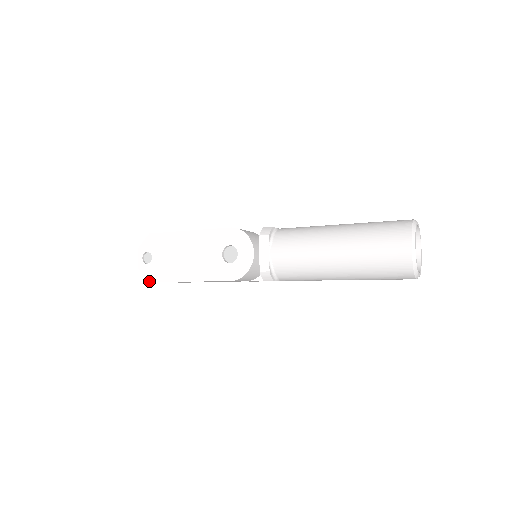
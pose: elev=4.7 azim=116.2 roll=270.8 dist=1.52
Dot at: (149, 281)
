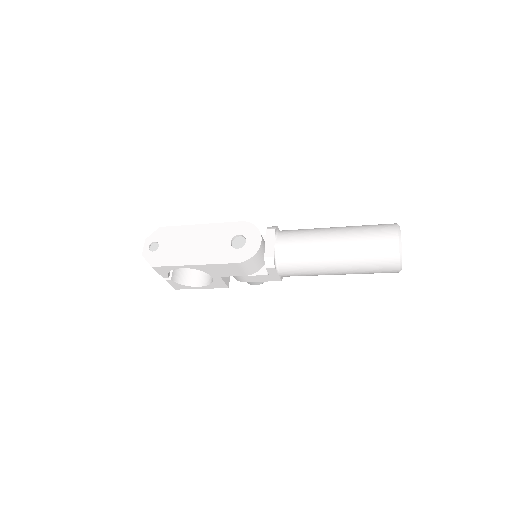
Dot at: (152, 266)
